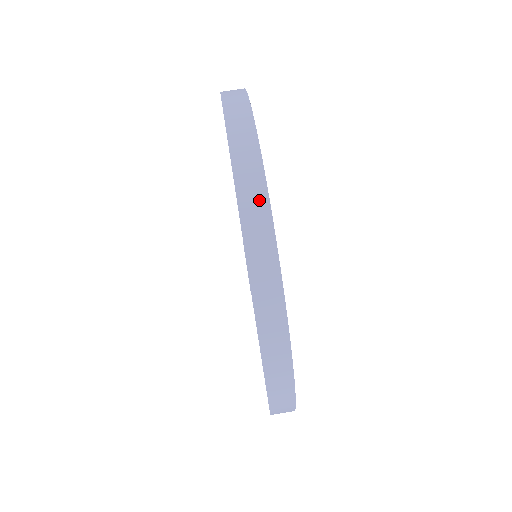
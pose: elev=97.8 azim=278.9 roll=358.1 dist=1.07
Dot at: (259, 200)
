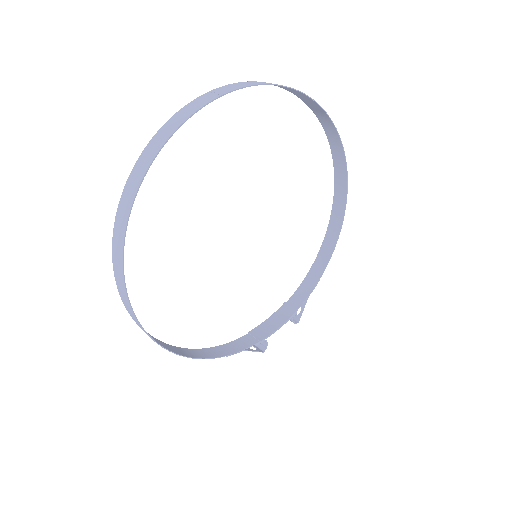
Dot at: (231, 88)
